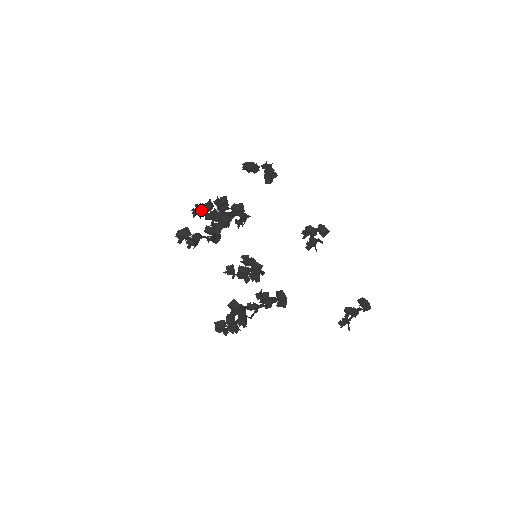
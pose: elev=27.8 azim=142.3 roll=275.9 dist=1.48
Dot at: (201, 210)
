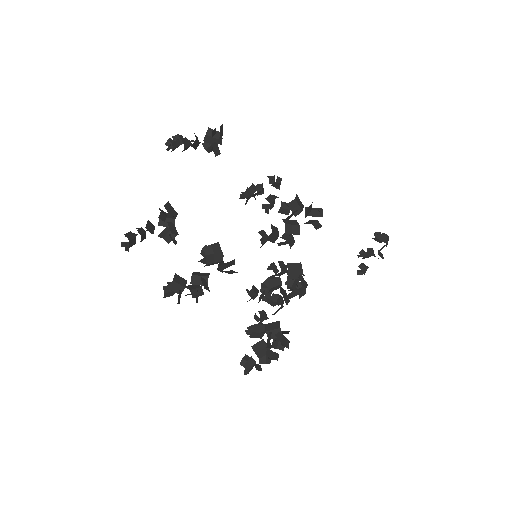
Dot at: (142, 239)
